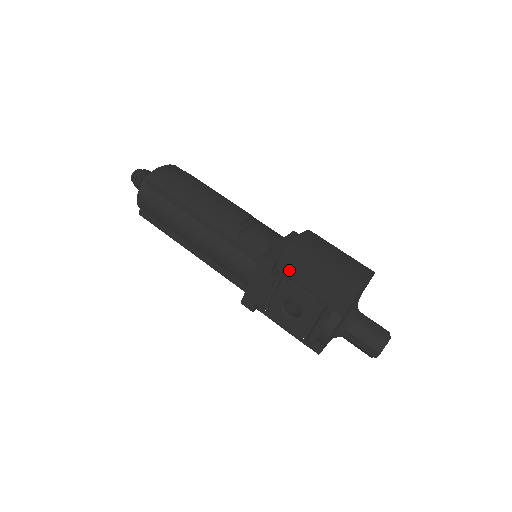
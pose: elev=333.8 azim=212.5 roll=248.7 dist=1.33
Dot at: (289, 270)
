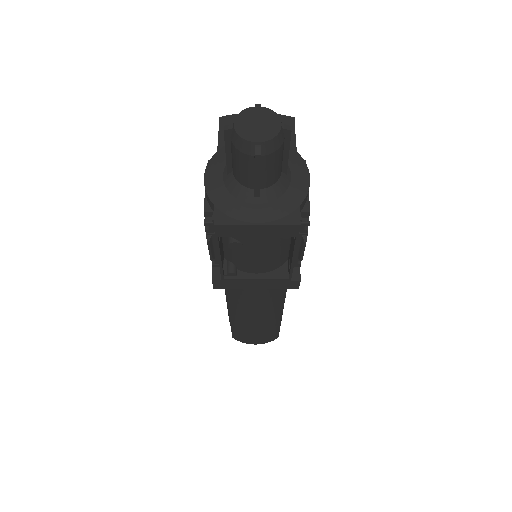
Dot at: occluded
